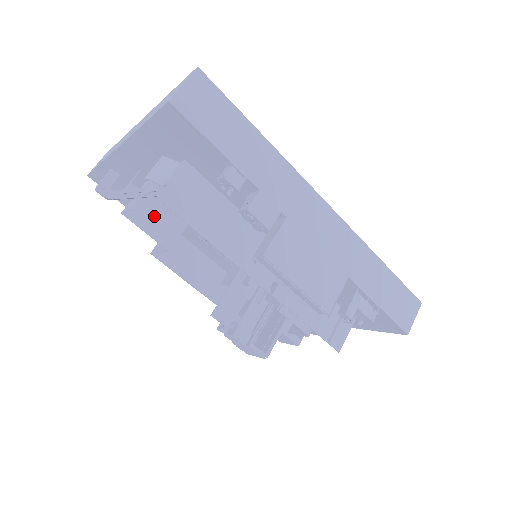
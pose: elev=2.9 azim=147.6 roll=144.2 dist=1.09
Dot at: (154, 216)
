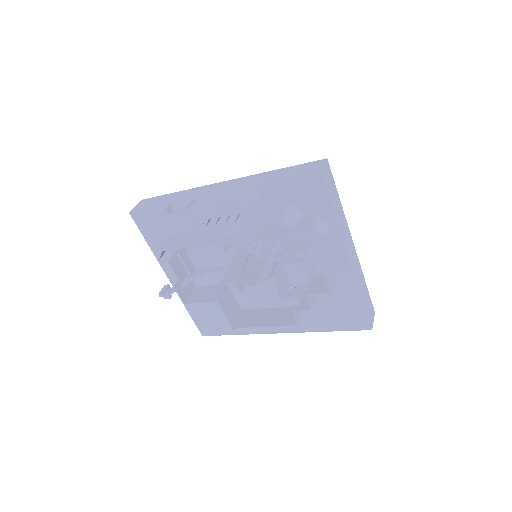
Dot at: (204, 295)
